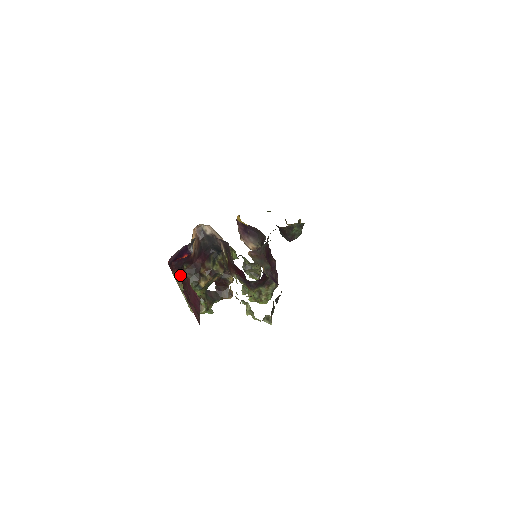
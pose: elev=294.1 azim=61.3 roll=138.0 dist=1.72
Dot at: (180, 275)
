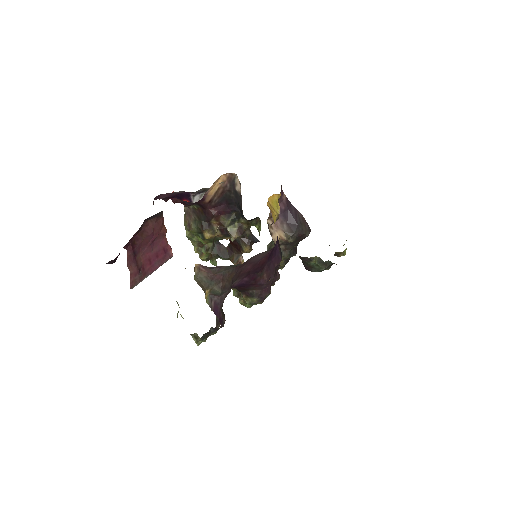
Dot at: (188, 211)
